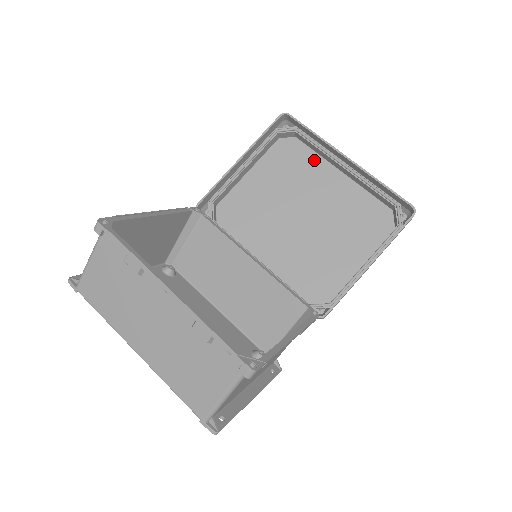
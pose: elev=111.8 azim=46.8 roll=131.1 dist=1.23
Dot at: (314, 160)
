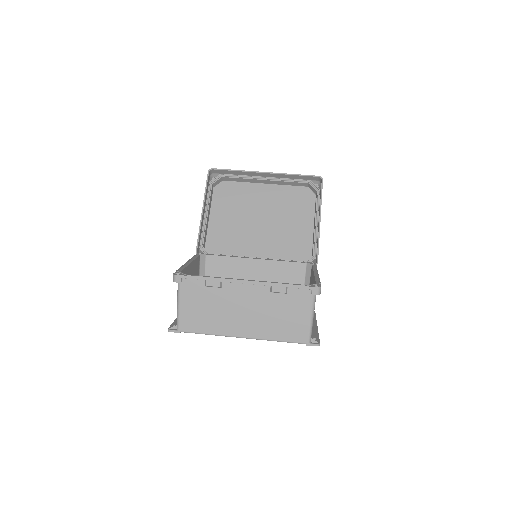
Dot at: (244, 187)
